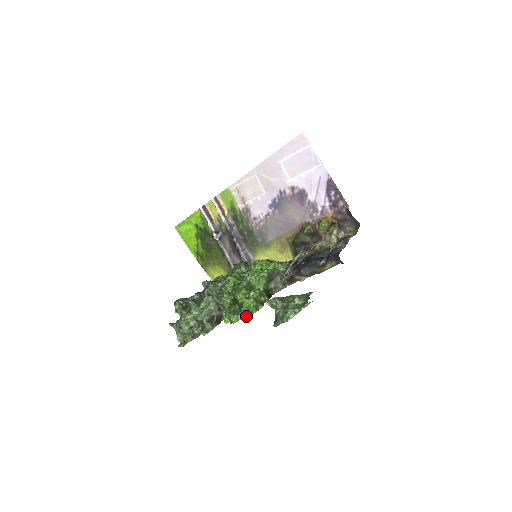
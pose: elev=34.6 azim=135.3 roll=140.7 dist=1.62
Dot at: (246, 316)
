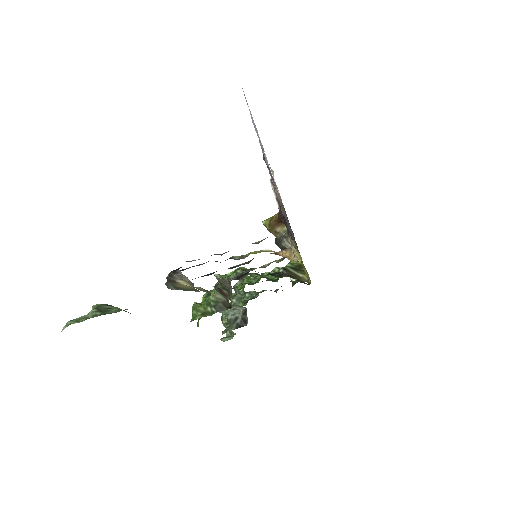
Dot at: occluded
